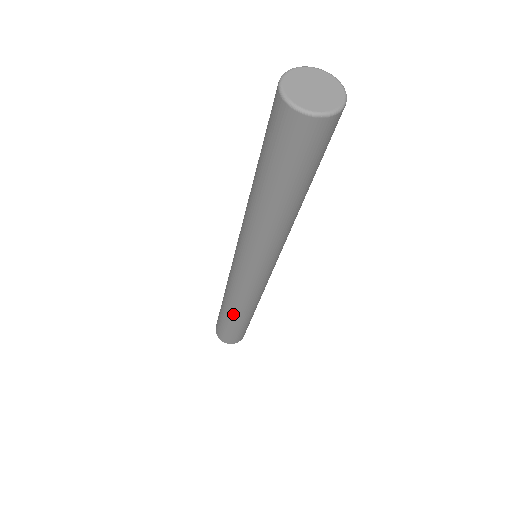
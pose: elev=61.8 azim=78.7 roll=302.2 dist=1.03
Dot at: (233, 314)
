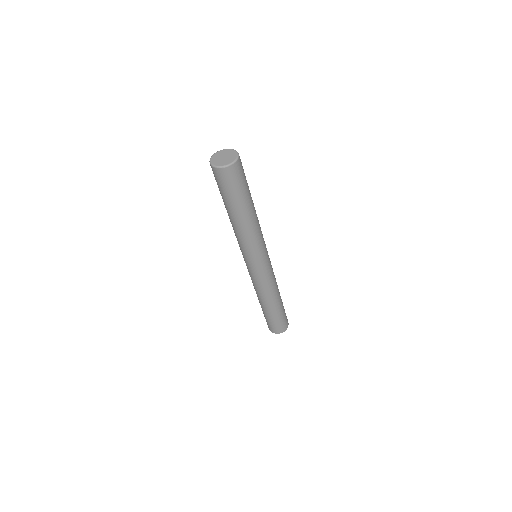
Dot at: (274, 302)
